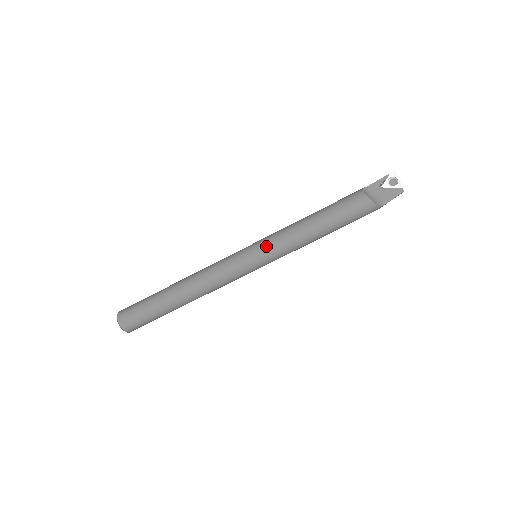
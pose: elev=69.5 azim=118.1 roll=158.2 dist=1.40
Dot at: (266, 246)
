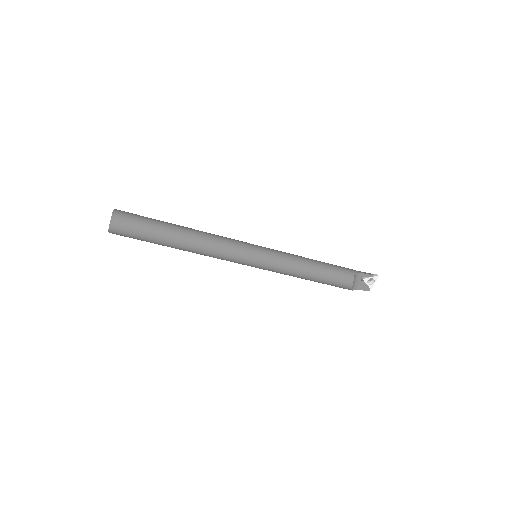
Dot at: (271, 263)
